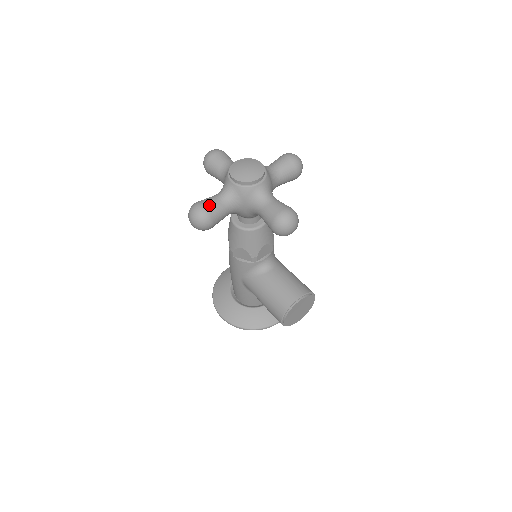
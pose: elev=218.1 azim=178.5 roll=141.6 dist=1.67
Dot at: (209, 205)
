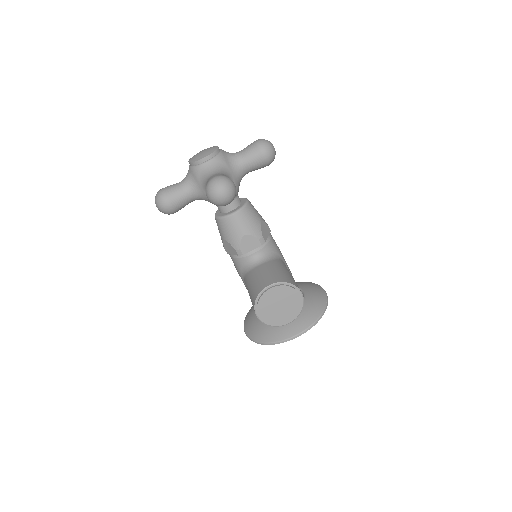
Dot at: (168, 188)
